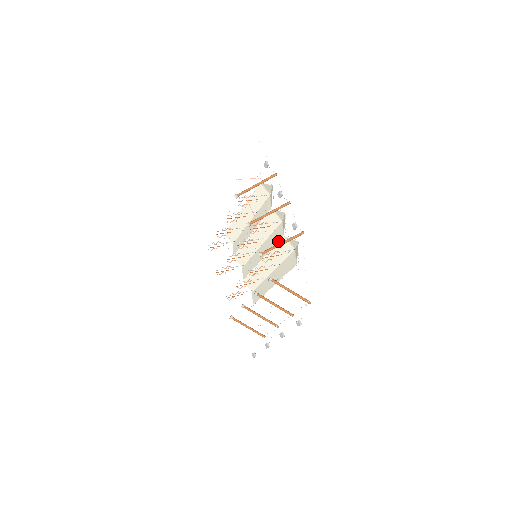
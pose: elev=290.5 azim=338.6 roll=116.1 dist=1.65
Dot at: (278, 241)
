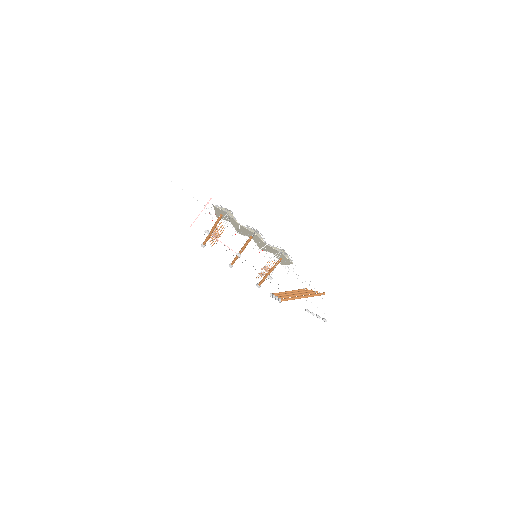
Dot at: occluded
